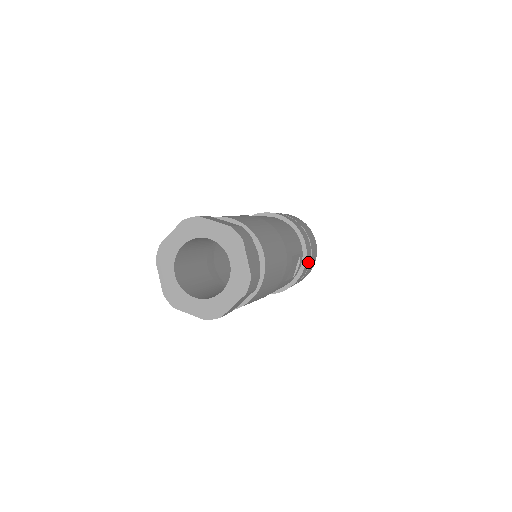
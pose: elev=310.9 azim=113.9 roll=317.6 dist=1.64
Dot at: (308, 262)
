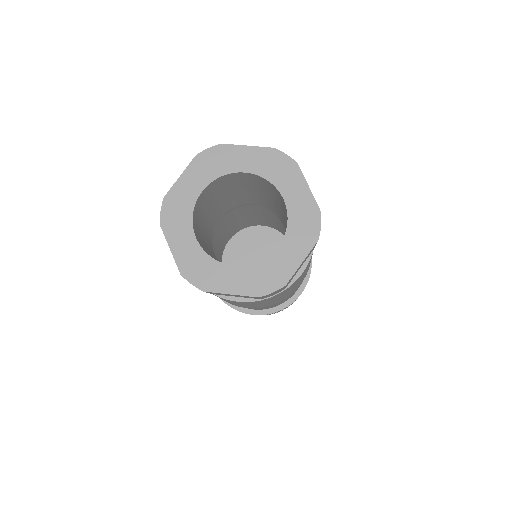
Dot at: occluded
